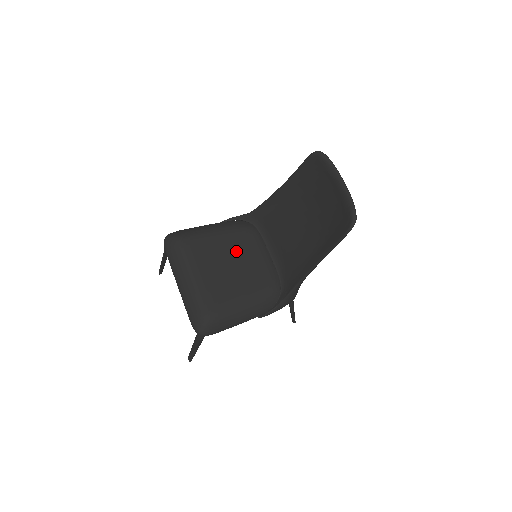
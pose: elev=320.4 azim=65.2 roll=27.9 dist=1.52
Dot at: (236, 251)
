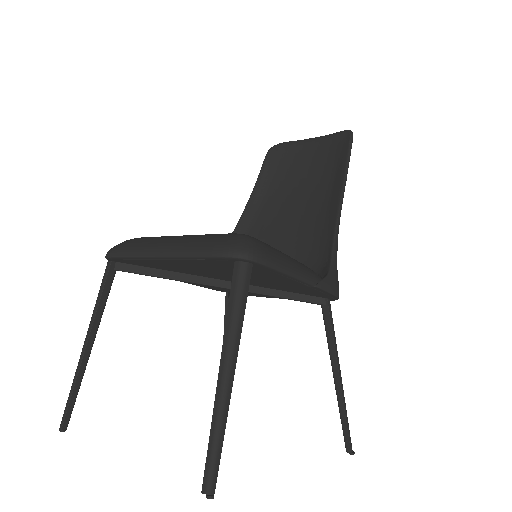
Dot at: occluded
